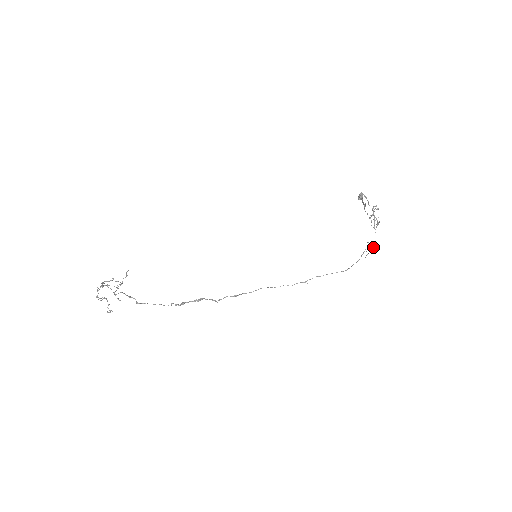
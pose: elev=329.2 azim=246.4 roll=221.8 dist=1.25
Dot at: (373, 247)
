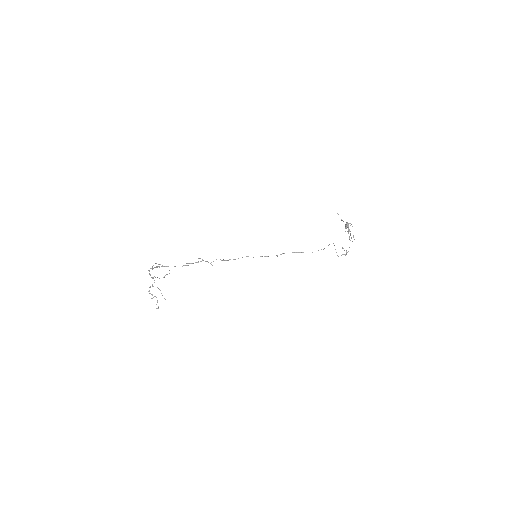
Dot at: (346, 251)
